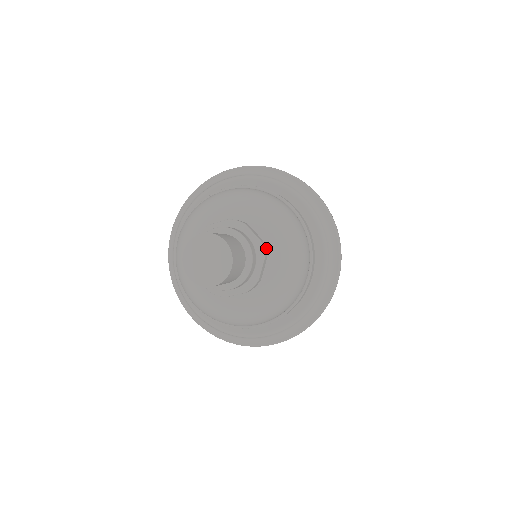
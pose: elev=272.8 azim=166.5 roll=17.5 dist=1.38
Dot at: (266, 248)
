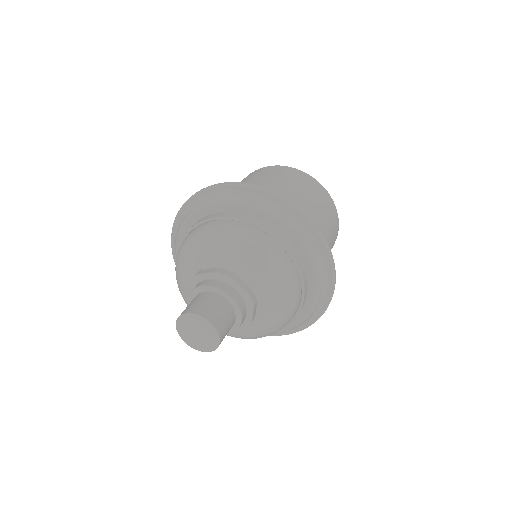
Dot at: (255, 294)
